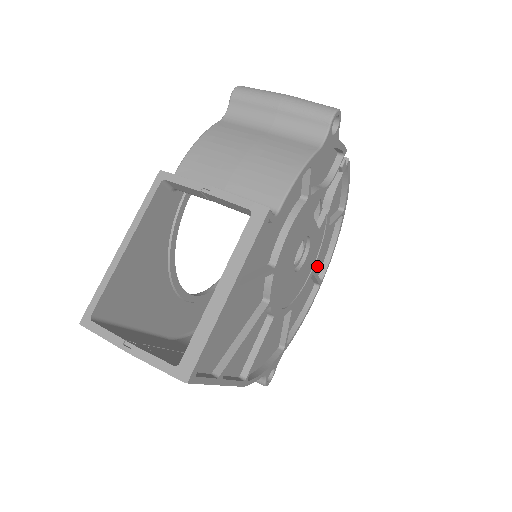
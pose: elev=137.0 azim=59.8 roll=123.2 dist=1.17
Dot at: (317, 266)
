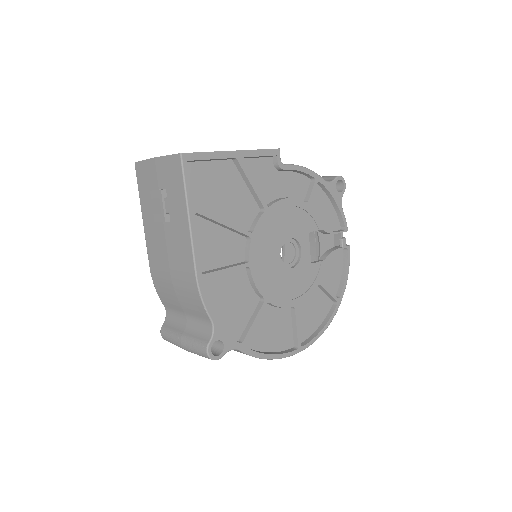
Dot at: (301, 326)
